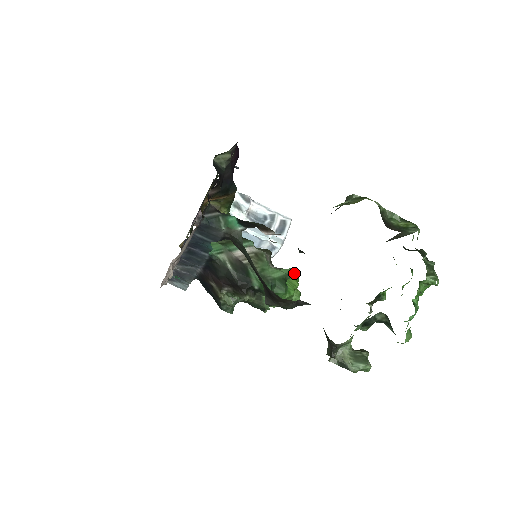
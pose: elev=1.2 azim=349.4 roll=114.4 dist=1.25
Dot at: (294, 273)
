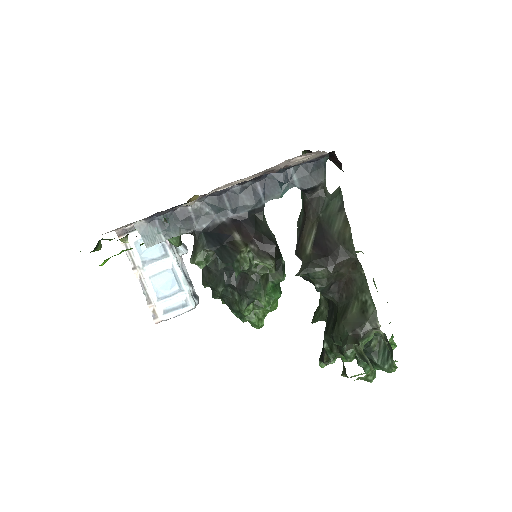
Dot at: occluded
